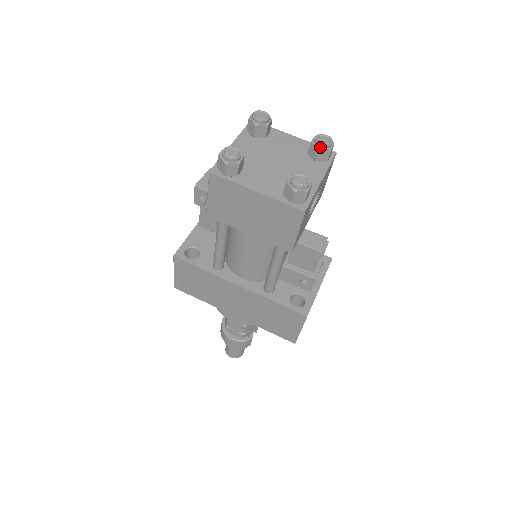
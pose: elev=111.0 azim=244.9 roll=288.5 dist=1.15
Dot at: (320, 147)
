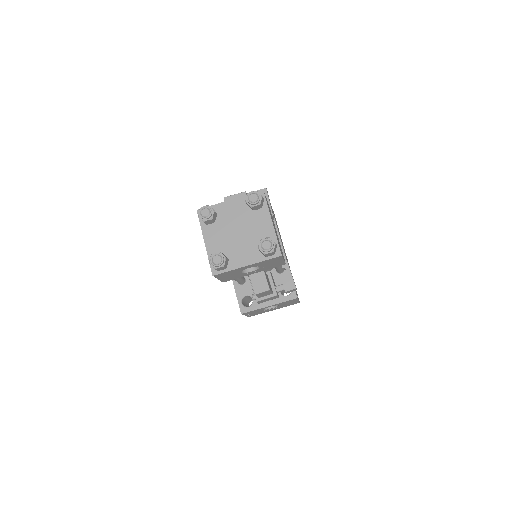
Dot at: (260, 247)
